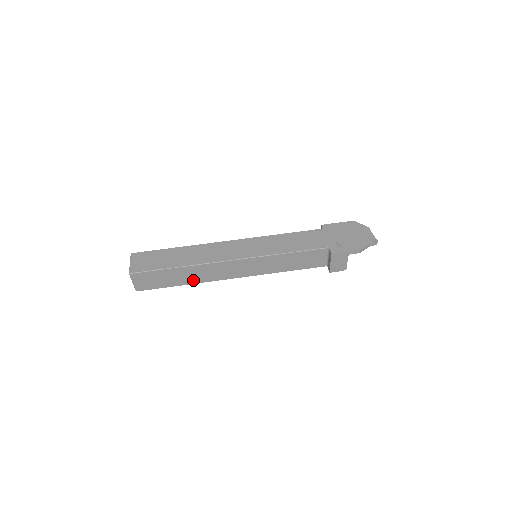
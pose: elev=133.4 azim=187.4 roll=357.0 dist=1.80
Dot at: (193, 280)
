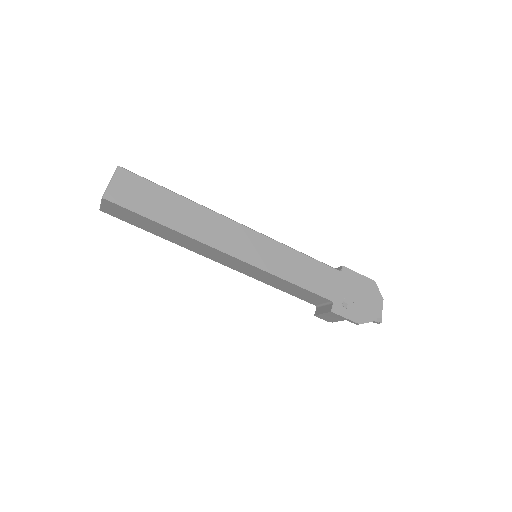
Dot at: (173, 240)
